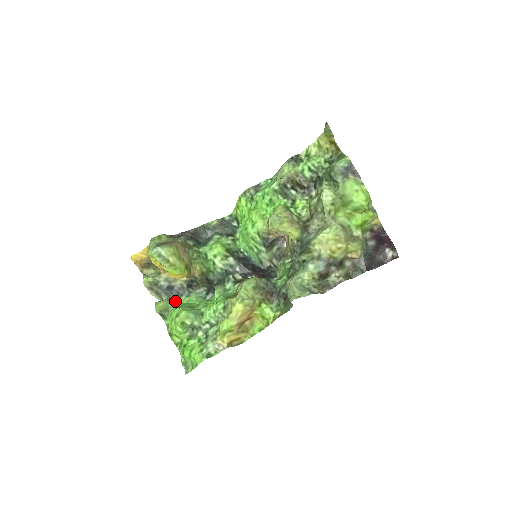
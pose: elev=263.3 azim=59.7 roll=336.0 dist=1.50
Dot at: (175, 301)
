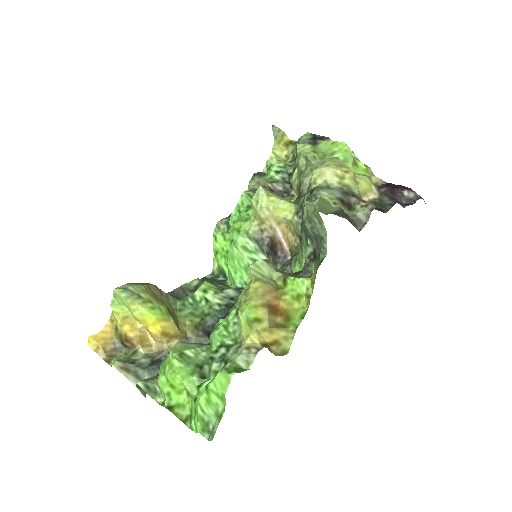
Dot at: occluded
